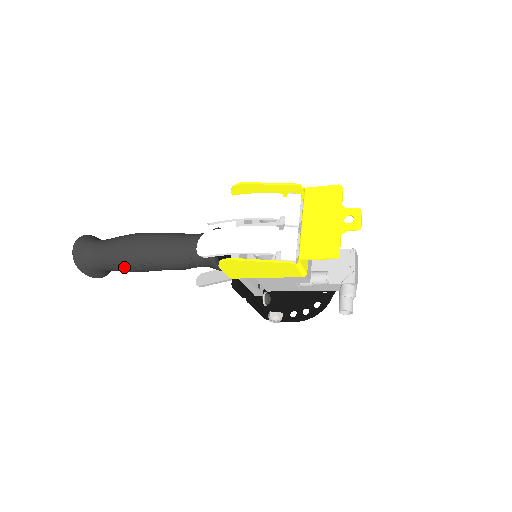
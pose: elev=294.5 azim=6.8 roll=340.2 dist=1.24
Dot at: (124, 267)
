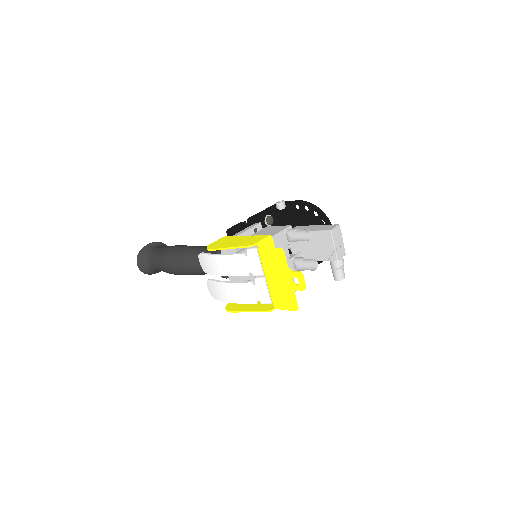
Dot at: occluded
